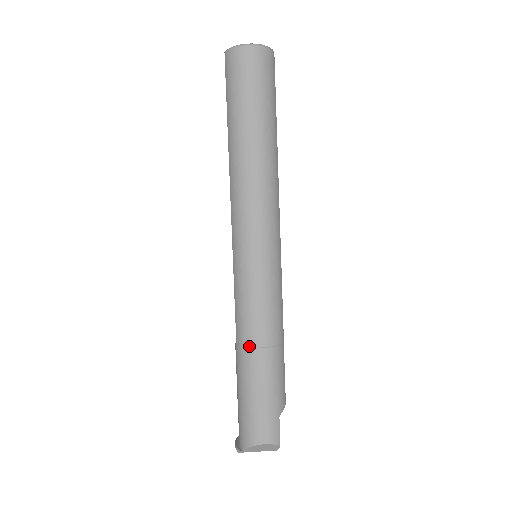
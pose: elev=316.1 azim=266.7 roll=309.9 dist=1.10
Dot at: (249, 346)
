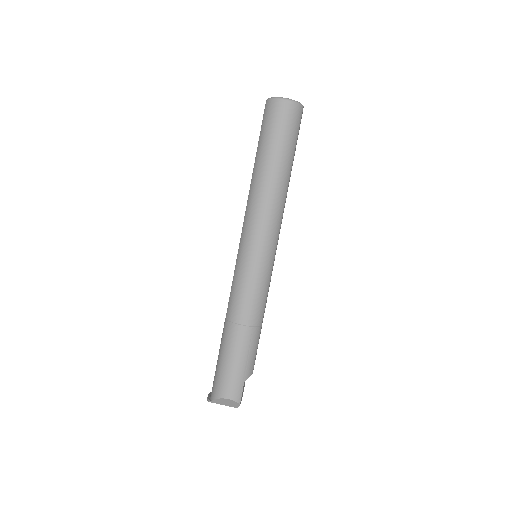
Dot at: (234, 322)
